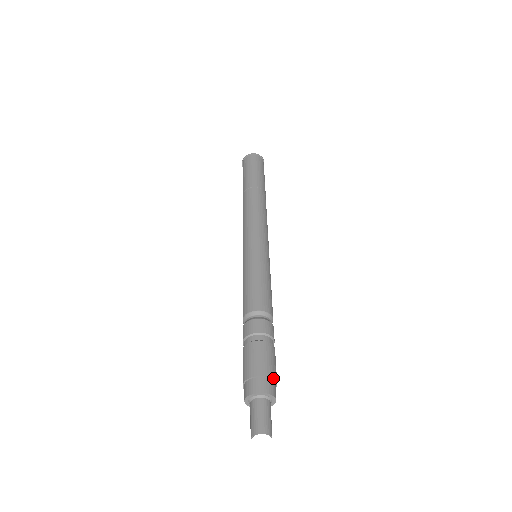
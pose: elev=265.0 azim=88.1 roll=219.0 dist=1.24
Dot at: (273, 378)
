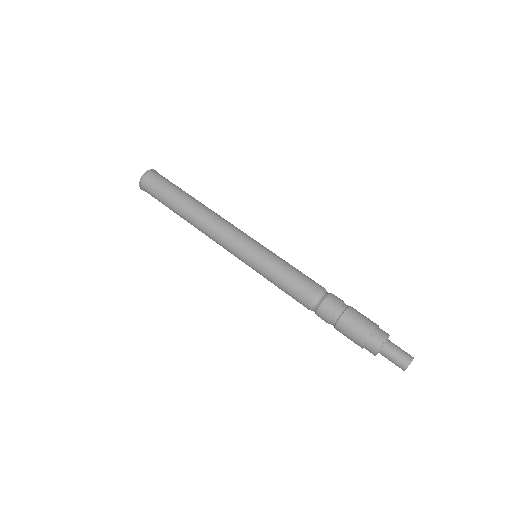
Dot at: (375, 329)
